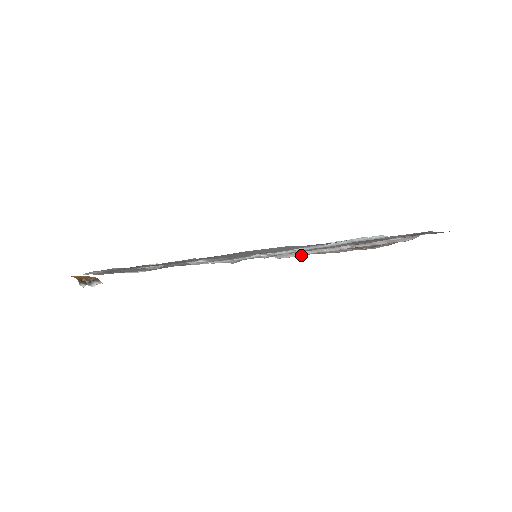
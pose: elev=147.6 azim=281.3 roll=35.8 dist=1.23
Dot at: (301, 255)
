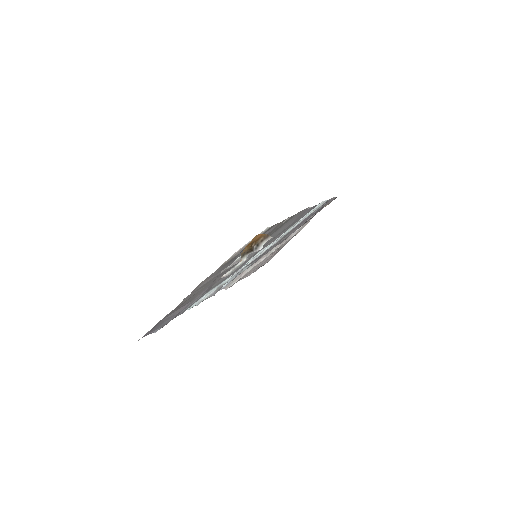
Dot at: occluded
